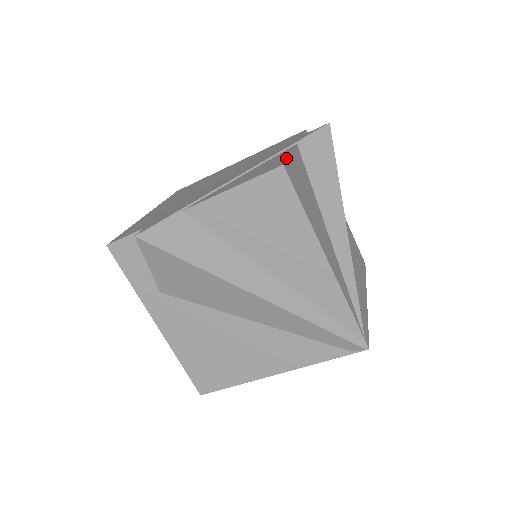
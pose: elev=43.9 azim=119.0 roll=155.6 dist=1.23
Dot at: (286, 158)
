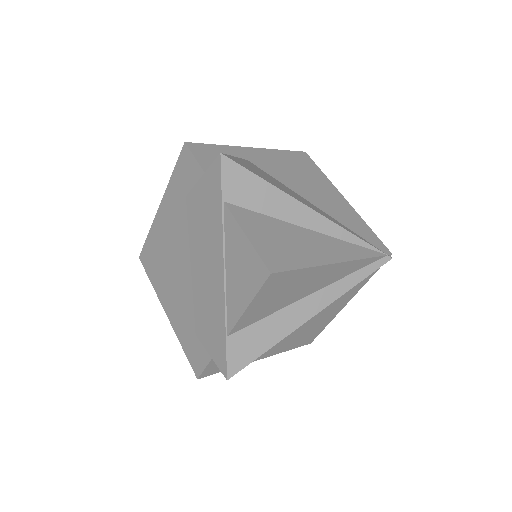
Dot at: (256, 253)
